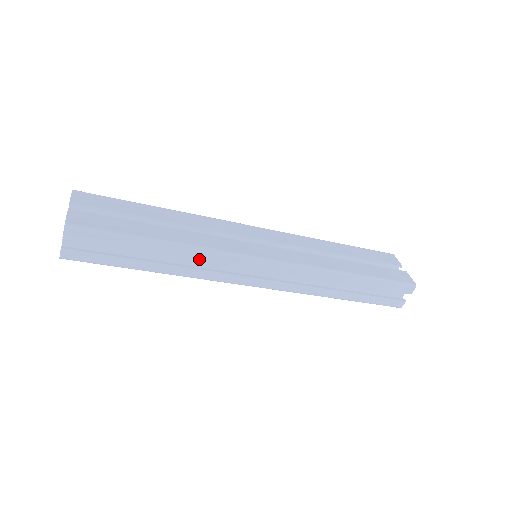
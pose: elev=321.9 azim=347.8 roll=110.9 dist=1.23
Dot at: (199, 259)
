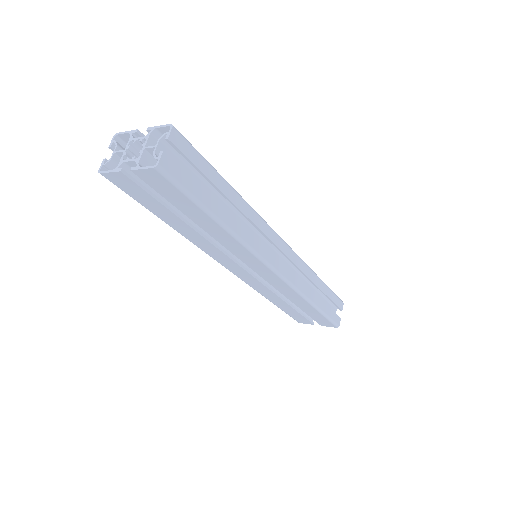
Dot at: (251, 219)
